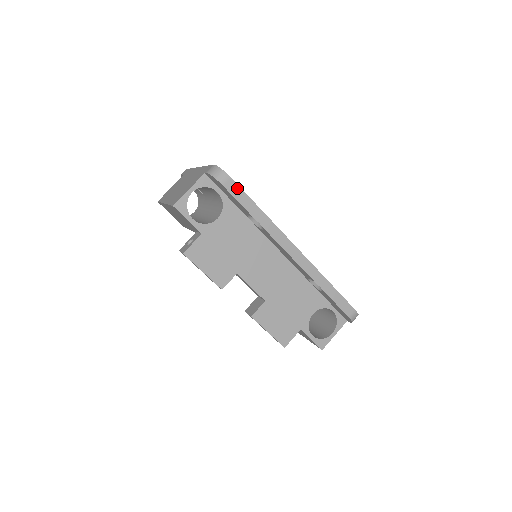
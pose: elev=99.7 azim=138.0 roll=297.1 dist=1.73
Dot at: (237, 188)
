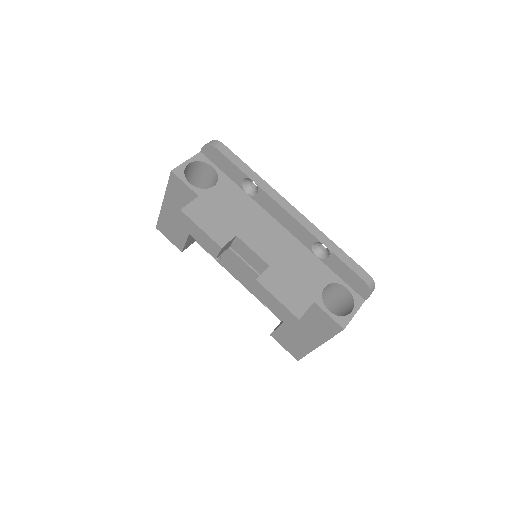
Dot at: (230, 152)
